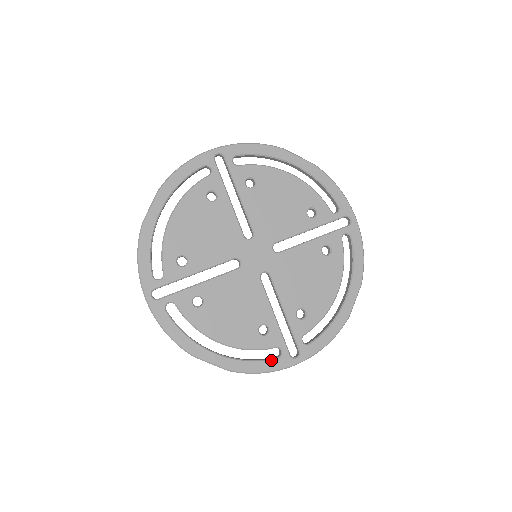
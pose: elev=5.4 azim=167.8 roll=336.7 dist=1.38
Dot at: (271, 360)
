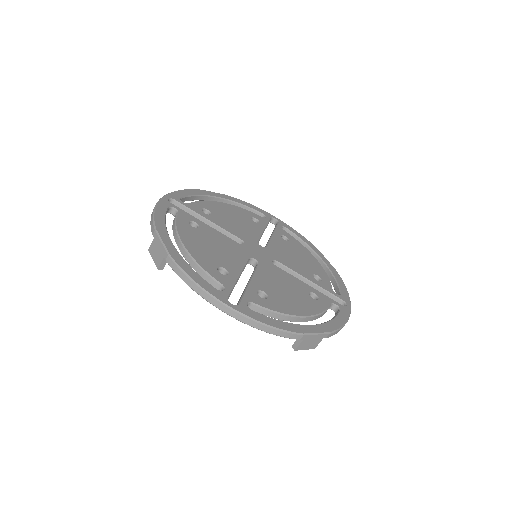
Dot at: (209, 284)
